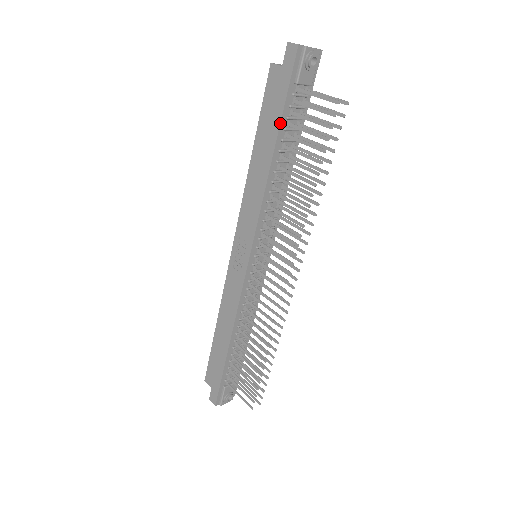
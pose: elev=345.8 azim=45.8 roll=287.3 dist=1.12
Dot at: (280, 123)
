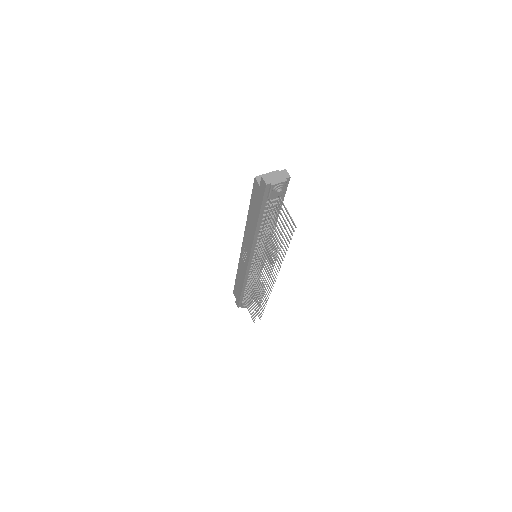
Dot at: (259, 214)
